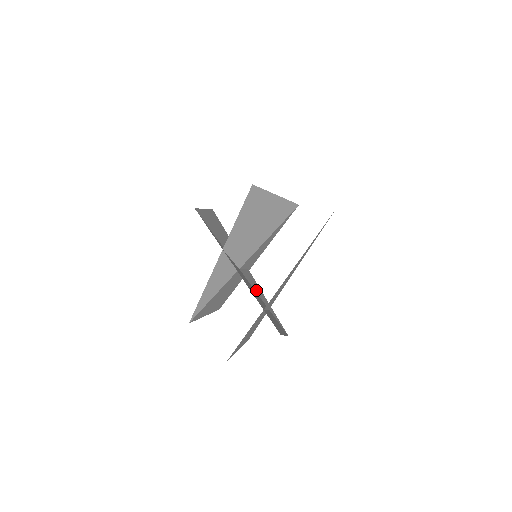
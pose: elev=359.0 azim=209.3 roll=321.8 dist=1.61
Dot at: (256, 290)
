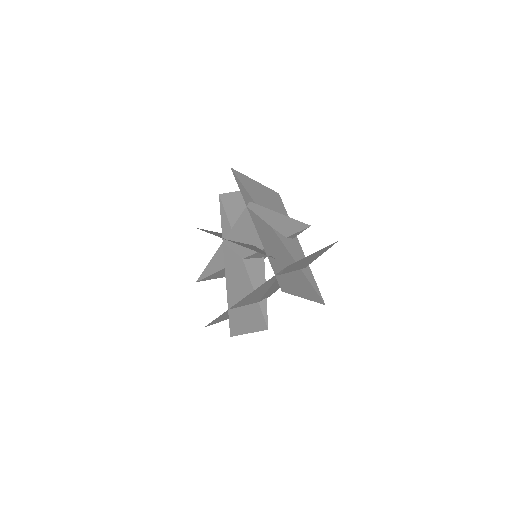
Dot at: (254, 281)
